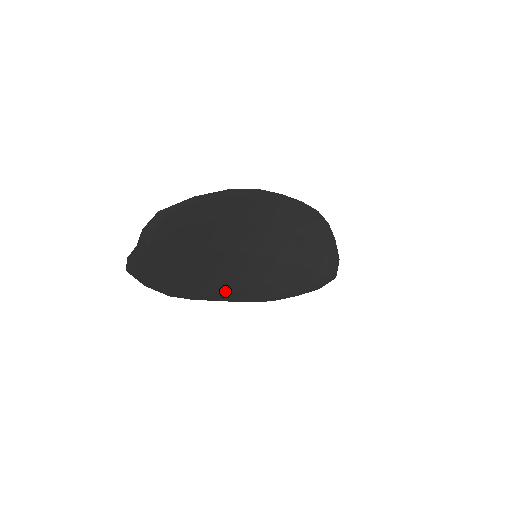
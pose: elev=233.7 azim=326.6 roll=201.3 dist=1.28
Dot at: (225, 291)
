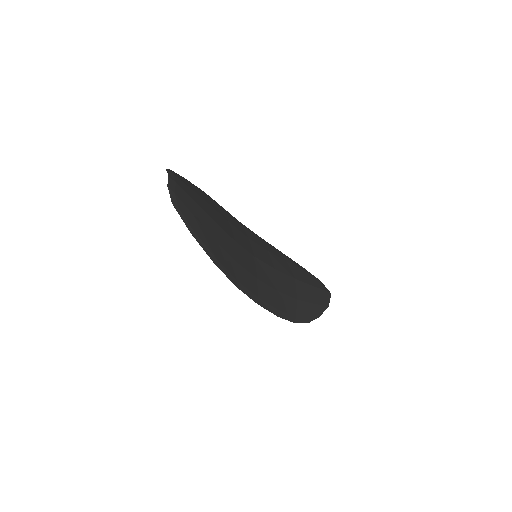
Dot at: (257, 292)
